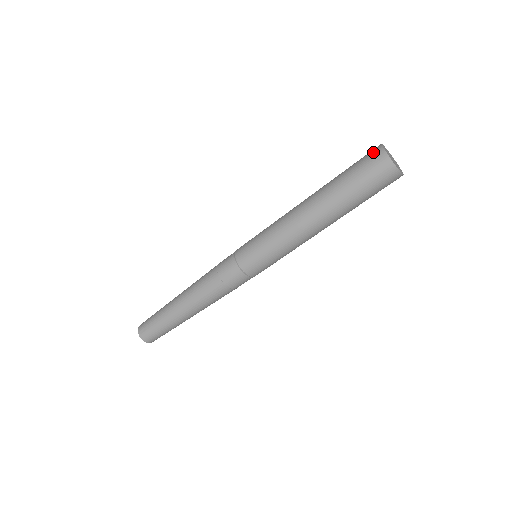
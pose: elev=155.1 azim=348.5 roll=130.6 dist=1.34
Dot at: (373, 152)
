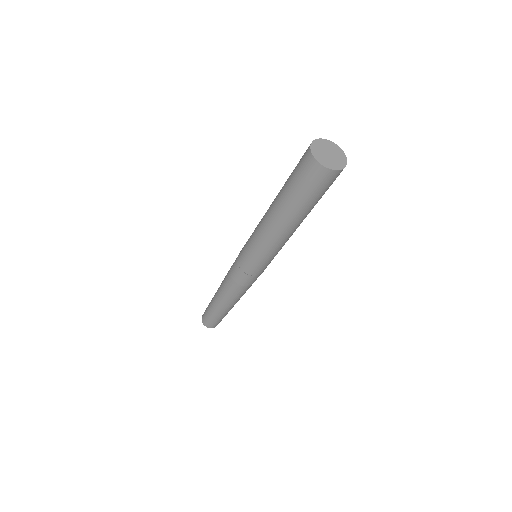
Dot at: (305, 152)
